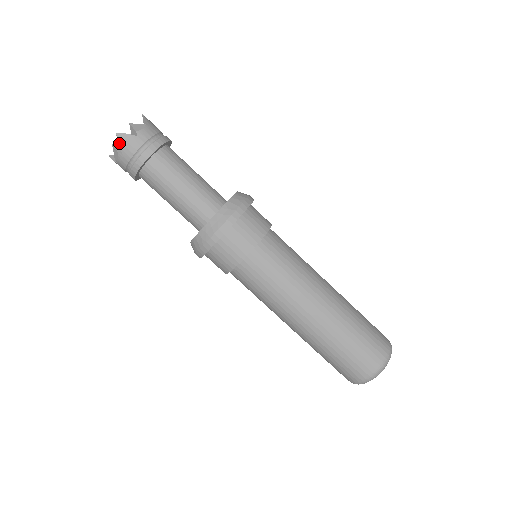
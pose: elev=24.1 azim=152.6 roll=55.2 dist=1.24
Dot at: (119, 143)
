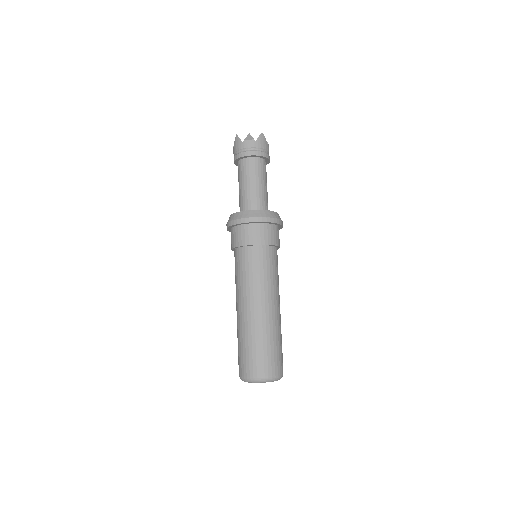
Dot at: (259, 137)
